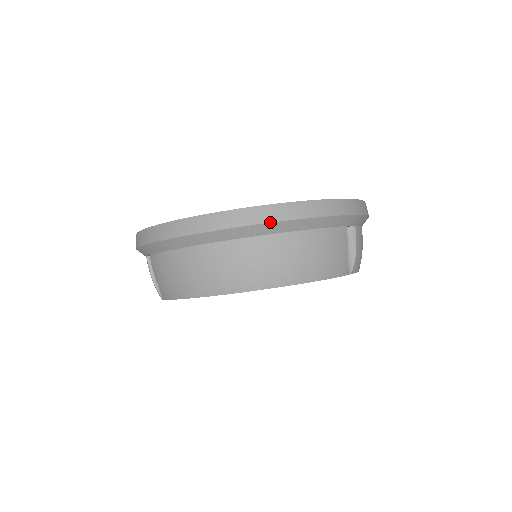
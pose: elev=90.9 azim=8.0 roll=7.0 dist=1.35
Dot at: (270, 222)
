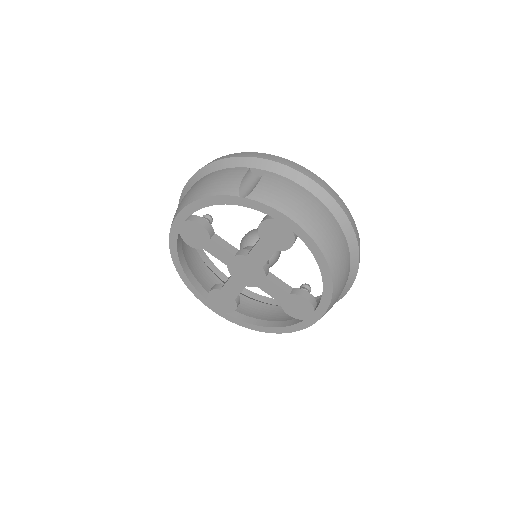
Dot at: (194, 174)
